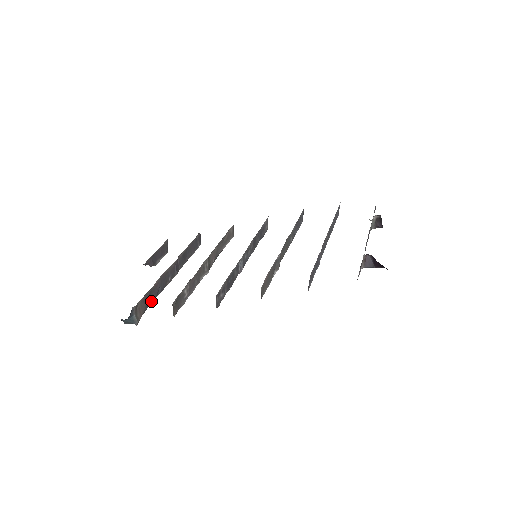
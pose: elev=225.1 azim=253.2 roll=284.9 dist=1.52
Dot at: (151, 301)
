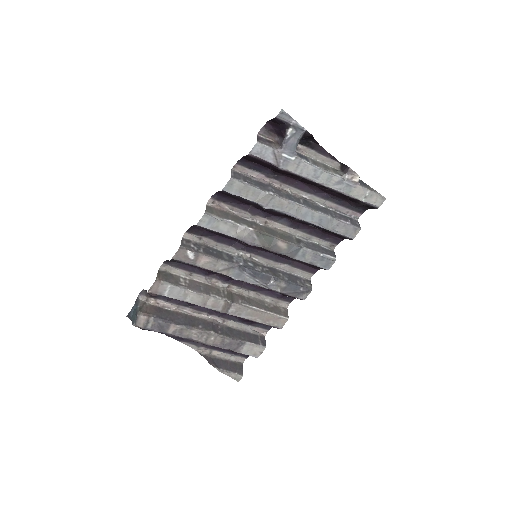
Dot at: (166, 319)
